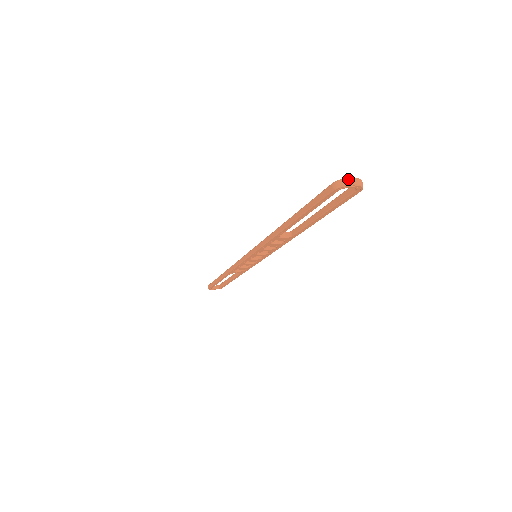
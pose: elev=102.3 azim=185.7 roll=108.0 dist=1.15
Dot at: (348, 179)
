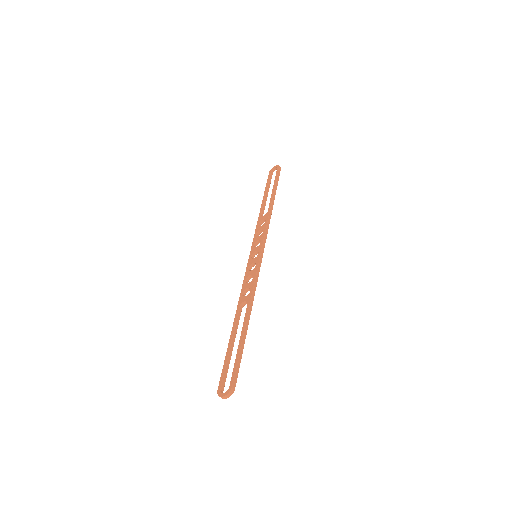
Dot at: occluded
